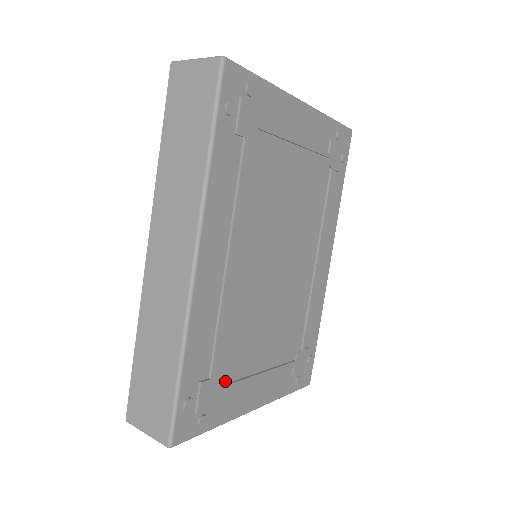
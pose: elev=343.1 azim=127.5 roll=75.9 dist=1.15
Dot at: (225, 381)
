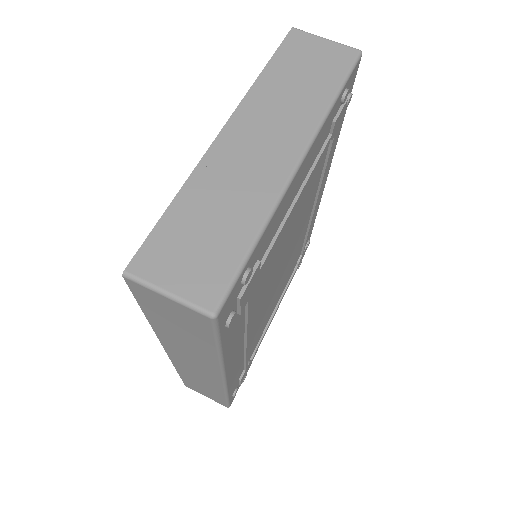
Dot at: (253, 352)
